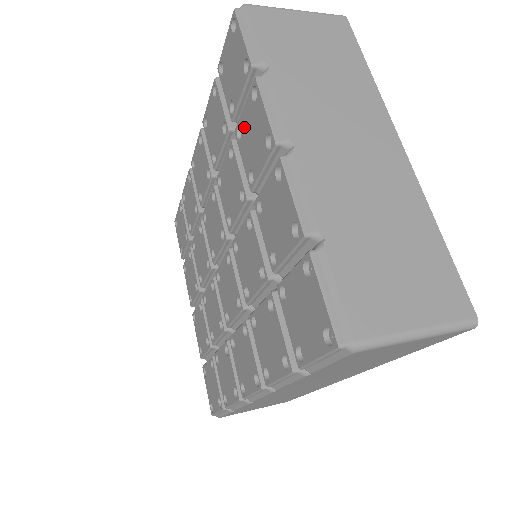
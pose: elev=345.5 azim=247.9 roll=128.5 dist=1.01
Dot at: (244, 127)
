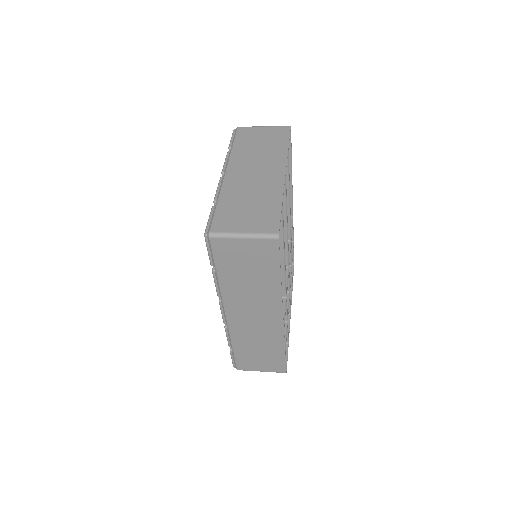
Dot at: occluded
